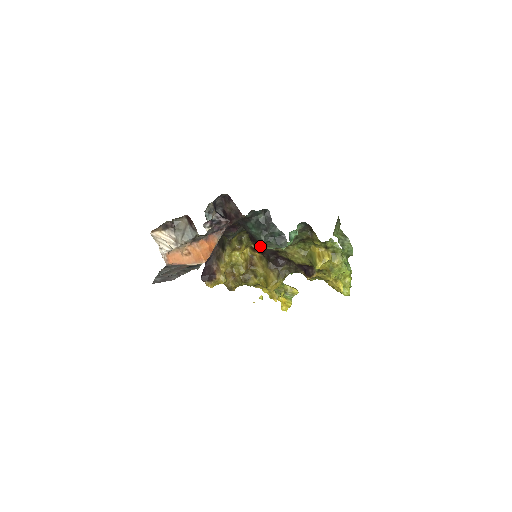
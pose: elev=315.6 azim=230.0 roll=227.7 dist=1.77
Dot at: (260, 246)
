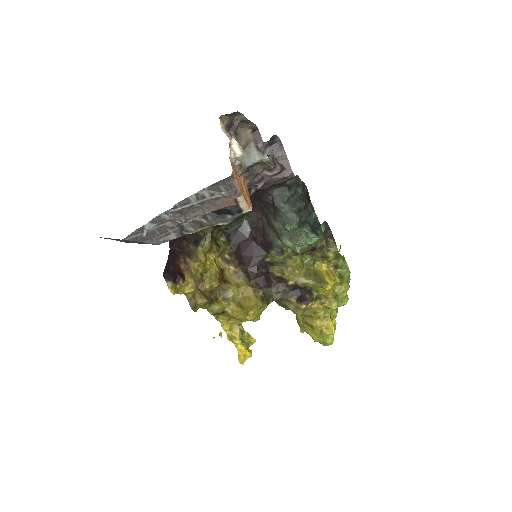
Dot at: (246, 253)
